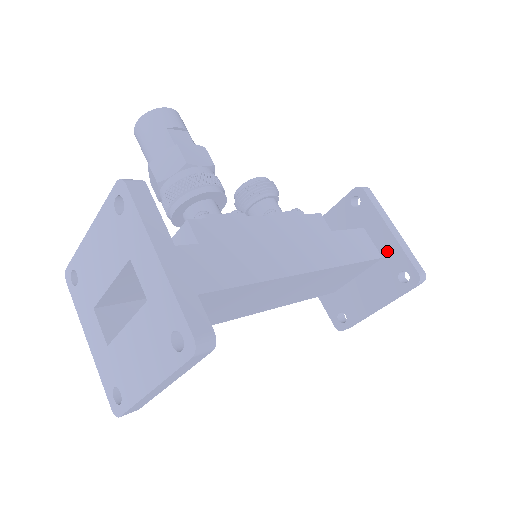
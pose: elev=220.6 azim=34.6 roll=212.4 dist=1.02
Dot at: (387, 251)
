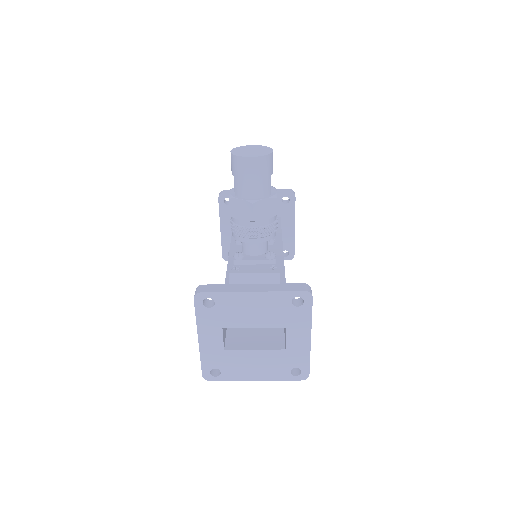
Dot at: (286, 237)
